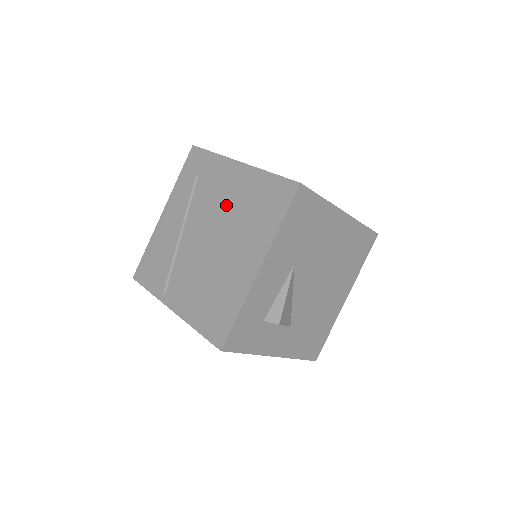
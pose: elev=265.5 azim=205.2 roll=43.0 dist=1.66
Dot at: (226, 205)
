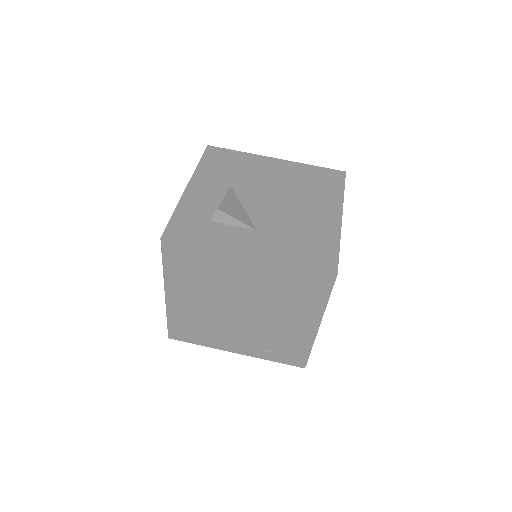
Dot at: occluded
